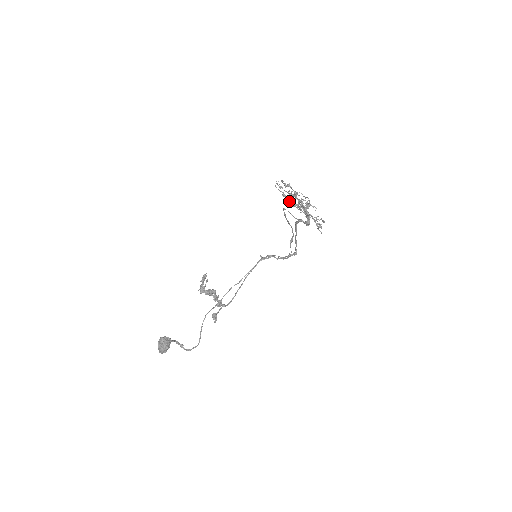
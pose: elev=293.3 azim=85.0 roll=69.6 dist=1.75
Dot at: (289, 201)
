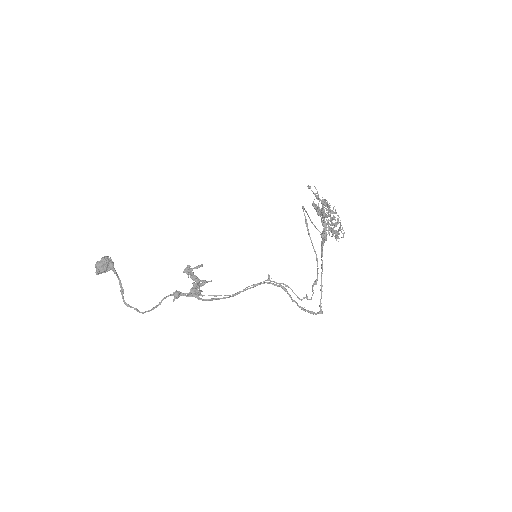
Dot at: (312, 203)
